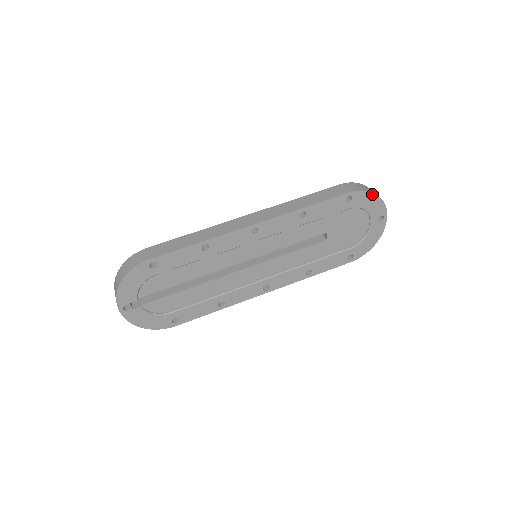
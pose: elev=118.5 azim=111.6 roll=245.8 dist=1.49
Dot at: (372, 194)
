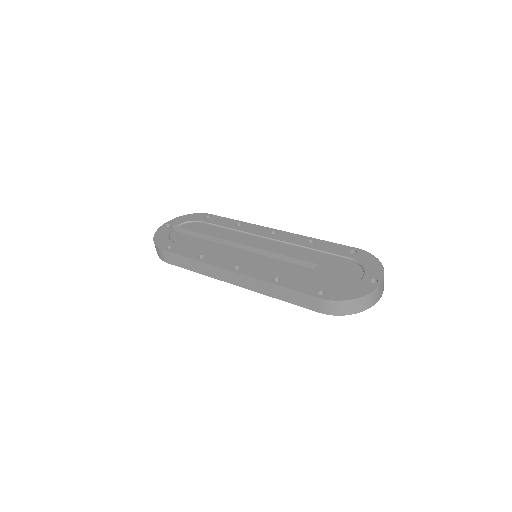
Dot at: (376, 259)
